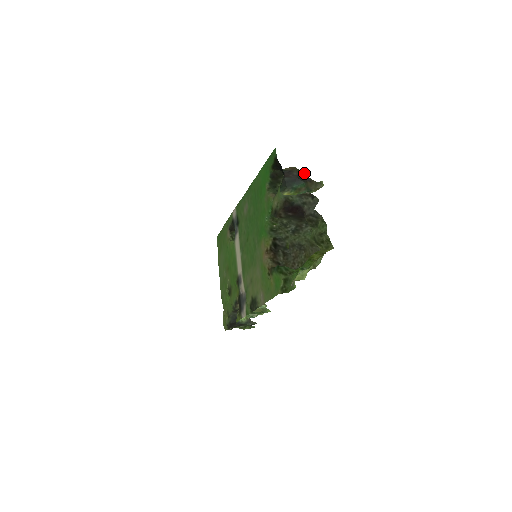
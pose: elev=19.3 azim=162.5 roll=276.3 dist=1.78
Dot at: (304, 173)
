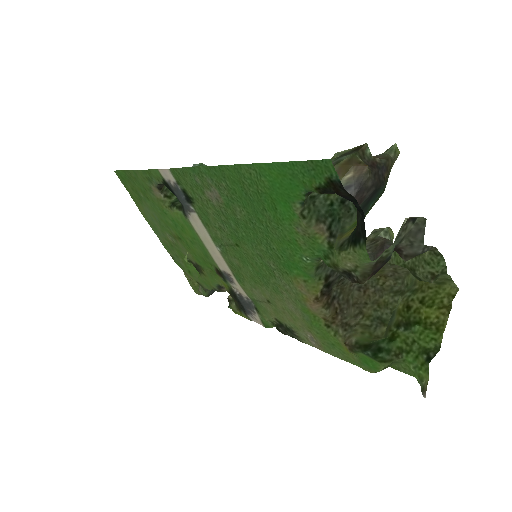
Dot at: (368, 152)
